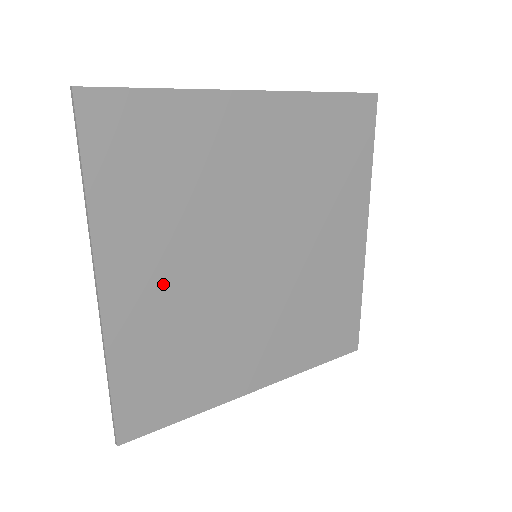
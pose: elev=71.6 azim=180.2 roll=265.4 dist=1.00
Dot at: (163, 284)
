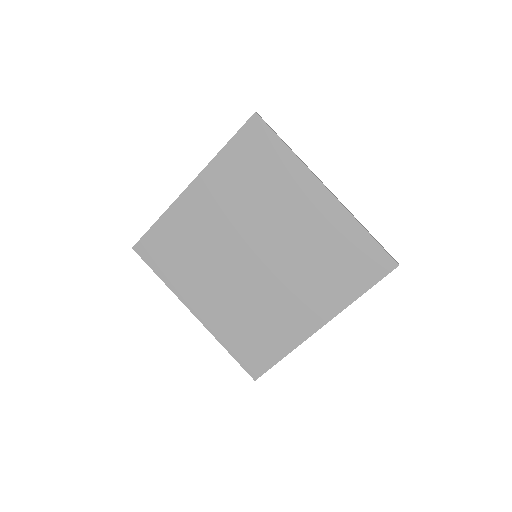
Dot at: (210, 213)
